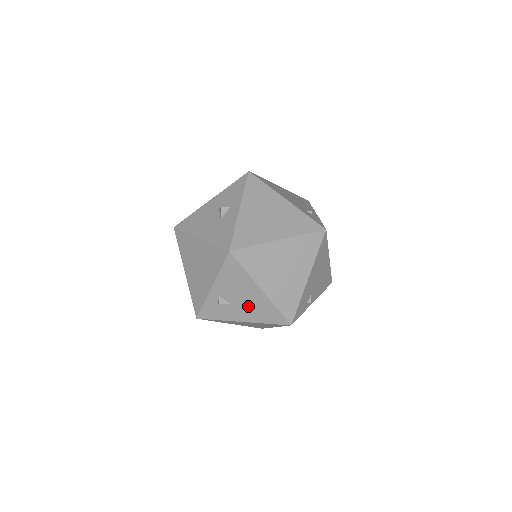
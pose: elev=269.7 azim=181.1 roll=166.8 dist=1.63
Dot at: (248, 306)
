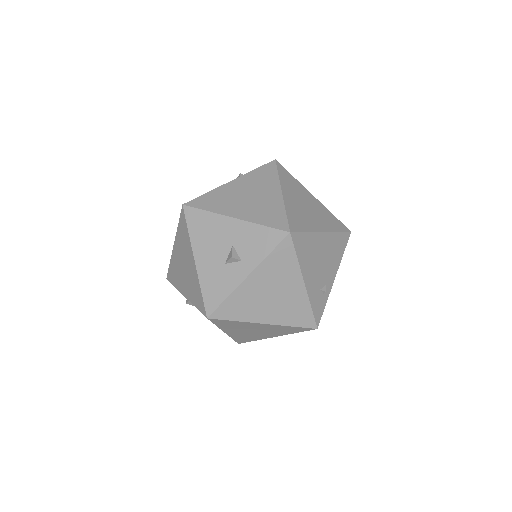
Dot at: occluded
